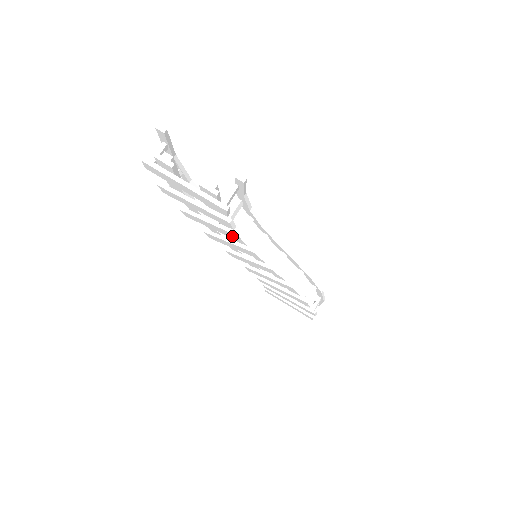
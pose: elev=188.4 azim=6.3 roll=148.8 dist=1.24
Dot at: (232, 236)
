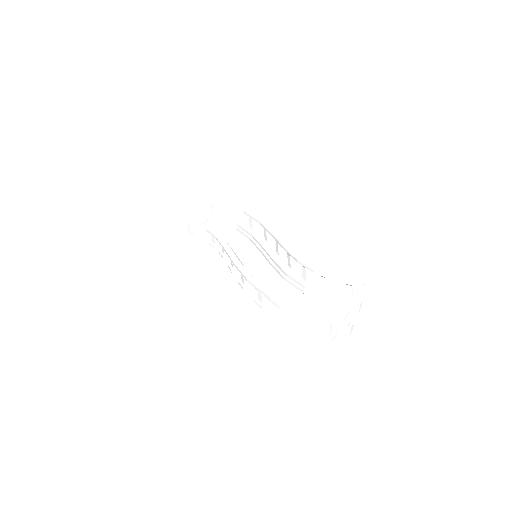
Dot at: occluded
